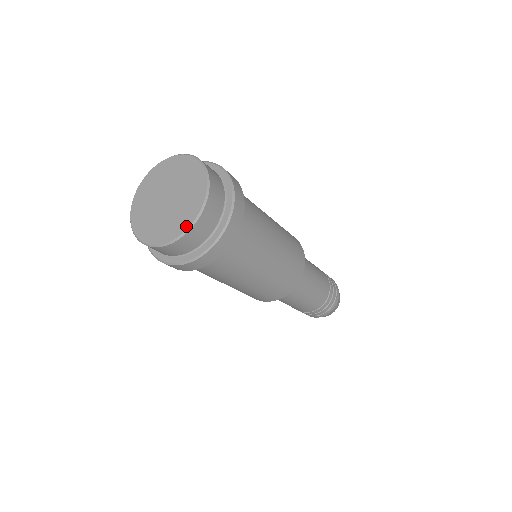
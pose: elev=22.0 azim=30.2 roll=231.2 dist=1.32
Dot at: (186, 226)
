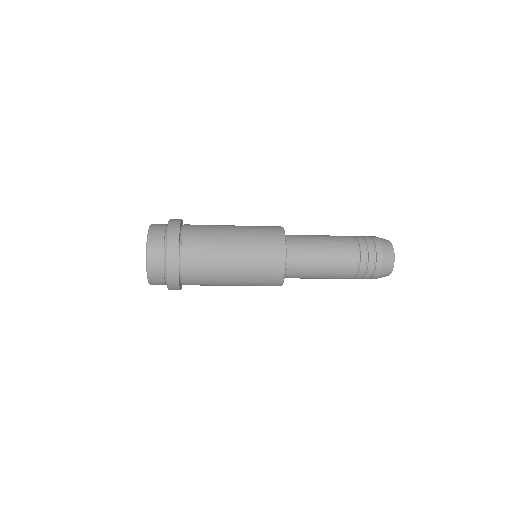
Dot at: (146, 247)
